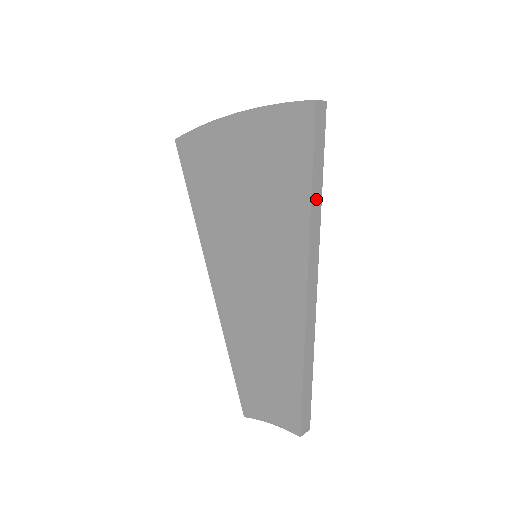
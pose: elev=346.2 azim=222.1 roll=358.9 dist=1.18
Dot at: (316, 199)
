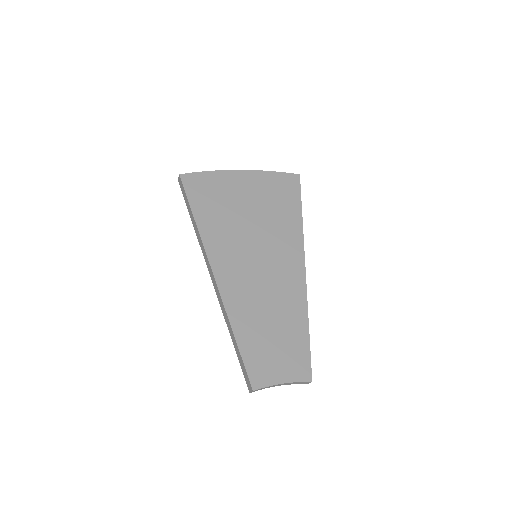
Dot at: occluded
